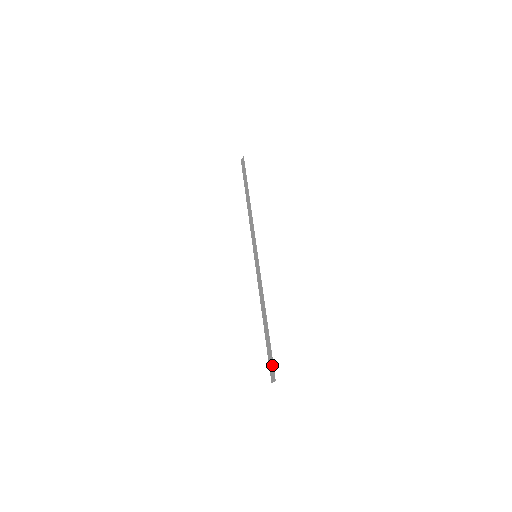
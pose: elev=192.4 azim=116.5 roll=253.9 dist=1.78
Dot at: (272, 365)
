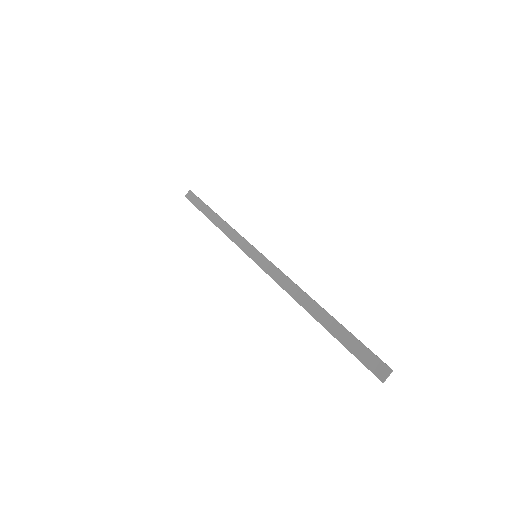
Dot at: (370, 353)
